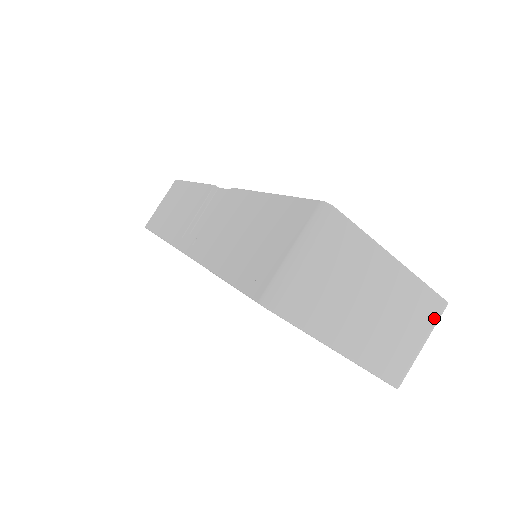
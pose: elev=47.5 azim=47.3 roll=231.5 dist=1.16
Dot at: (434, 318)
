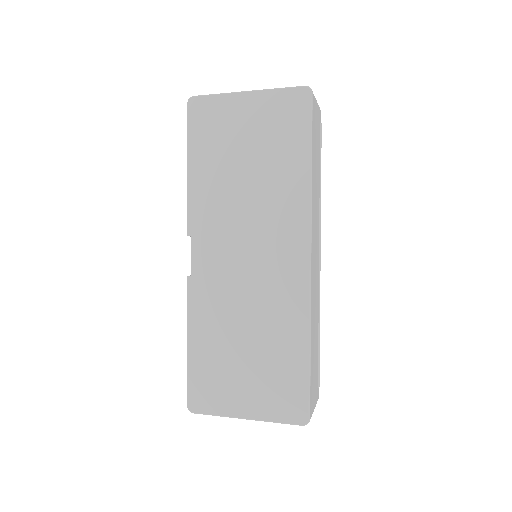
Dot at: occluded
